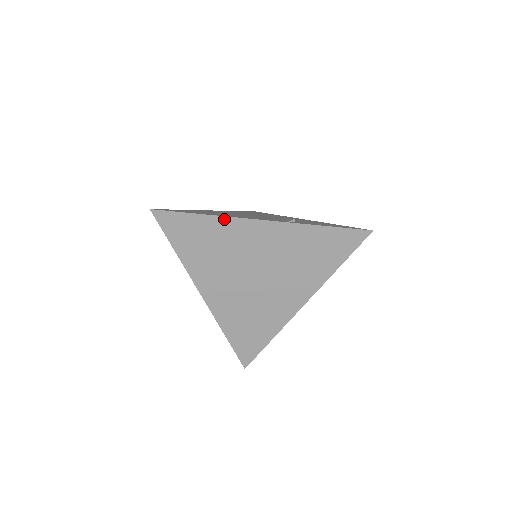
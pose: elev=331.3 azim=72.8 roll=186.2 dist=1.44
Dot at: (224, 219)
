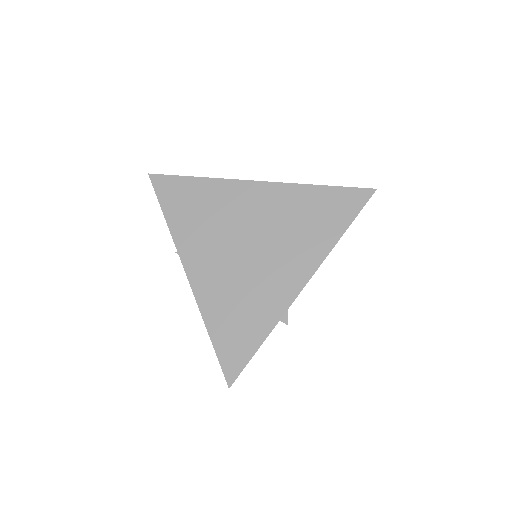
Dot at: (218, 181)
